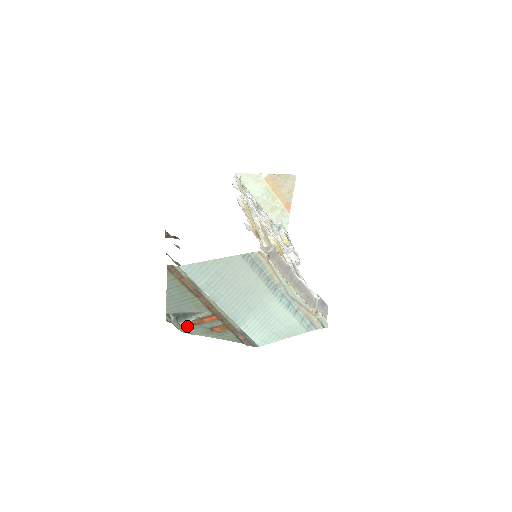
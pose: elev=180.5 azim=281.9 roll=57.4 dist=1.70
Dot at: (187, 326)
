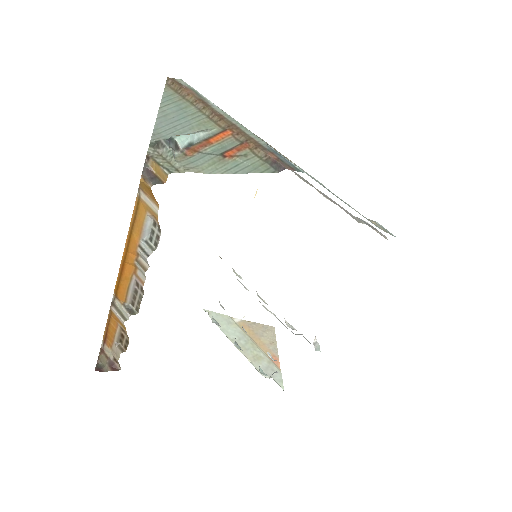
Dot at: (181, 159)
